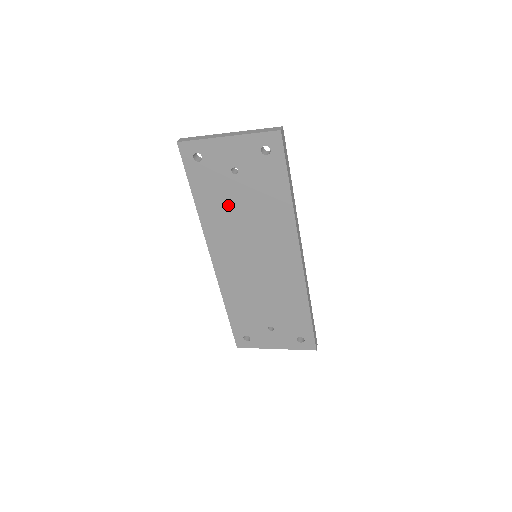
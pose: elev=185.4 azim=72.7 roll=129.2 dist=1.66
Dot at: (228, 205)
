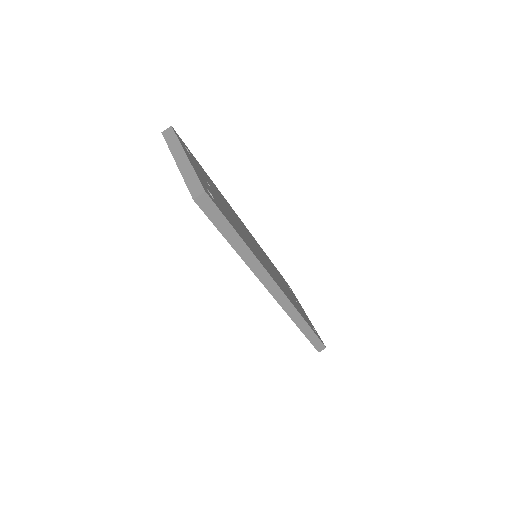
Dot at: occluded
